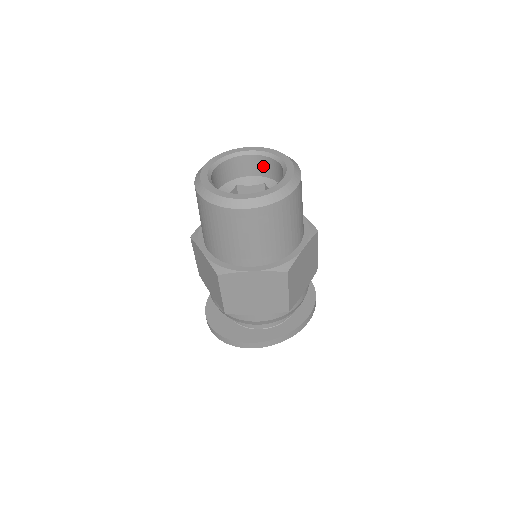
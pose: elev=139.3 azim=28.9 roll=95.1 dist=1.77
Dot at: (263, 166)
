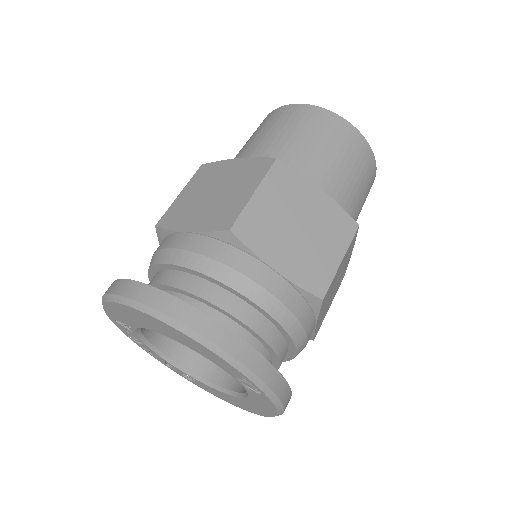
Dot at: occluded
